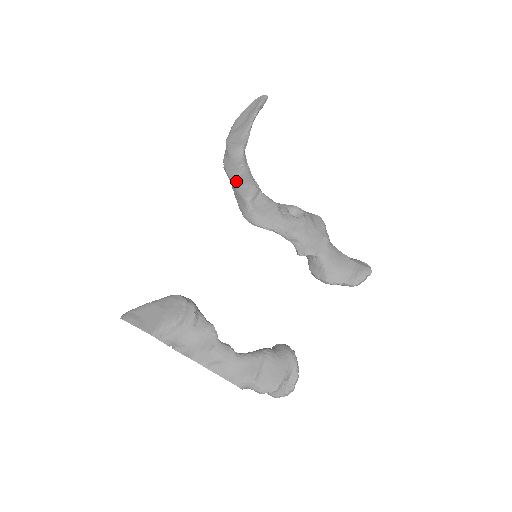
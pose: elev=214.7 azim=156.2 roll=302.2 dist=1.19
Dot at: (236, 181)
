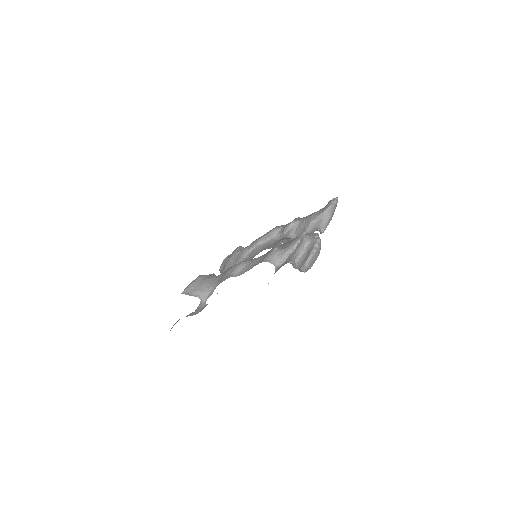
Dot at: (228, 260)
